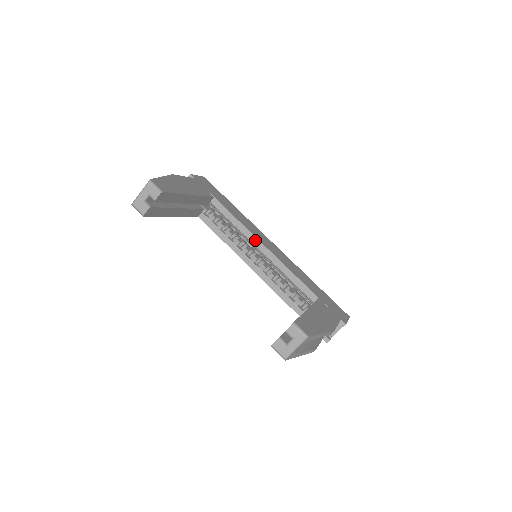
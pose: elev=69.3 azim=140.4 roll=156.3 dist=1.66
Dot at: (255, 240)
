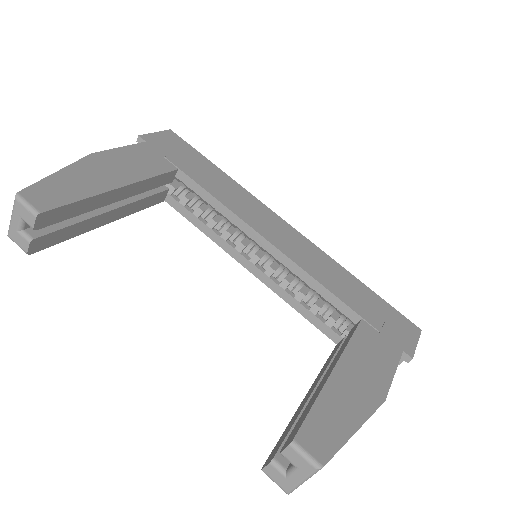
Dot at: (250, 231)
